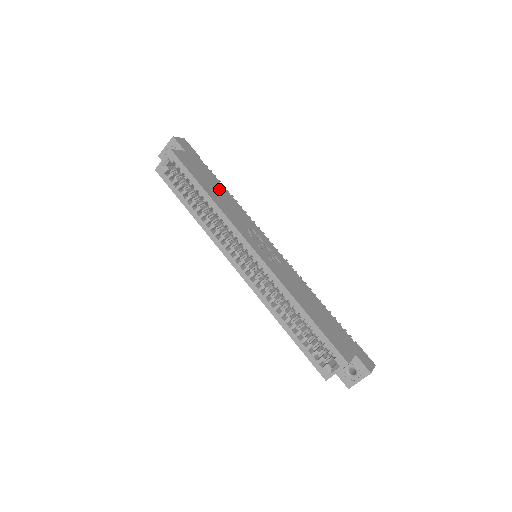
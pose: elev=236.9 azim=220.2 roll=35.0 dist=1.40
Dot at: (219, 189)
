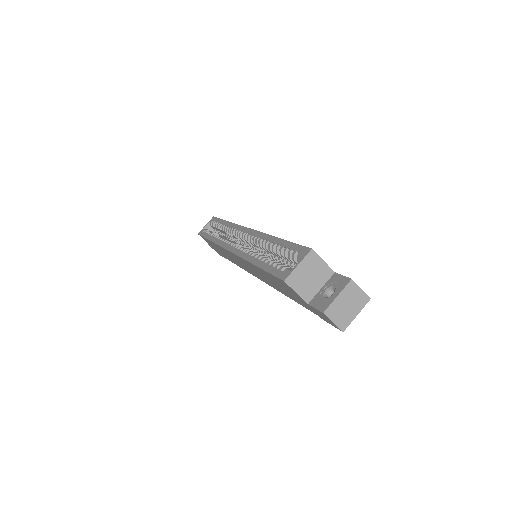
Dot at: occluded
